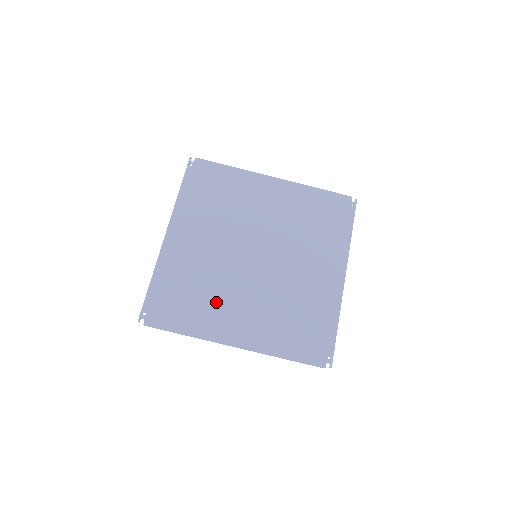
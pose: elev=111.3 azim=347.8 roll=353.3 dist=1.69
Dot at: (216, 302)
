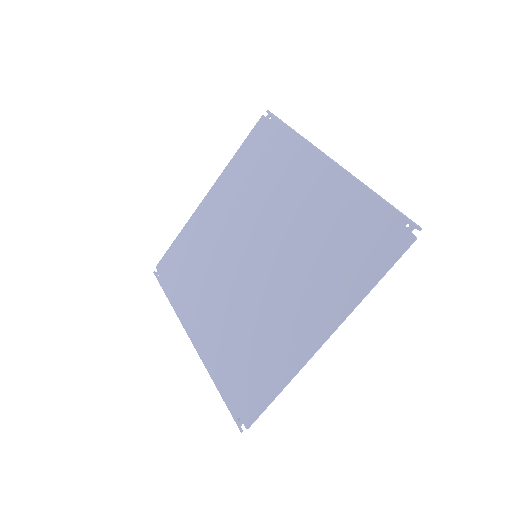
Dot at: (271, 331)
